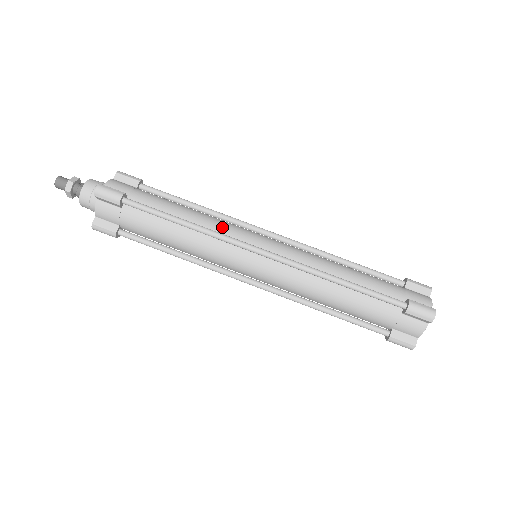
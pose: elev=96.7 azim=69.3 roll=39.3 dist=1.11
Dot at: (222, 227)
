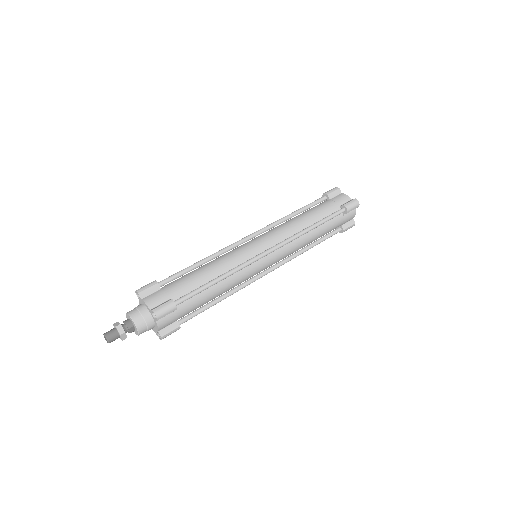
Dot at: occluded
